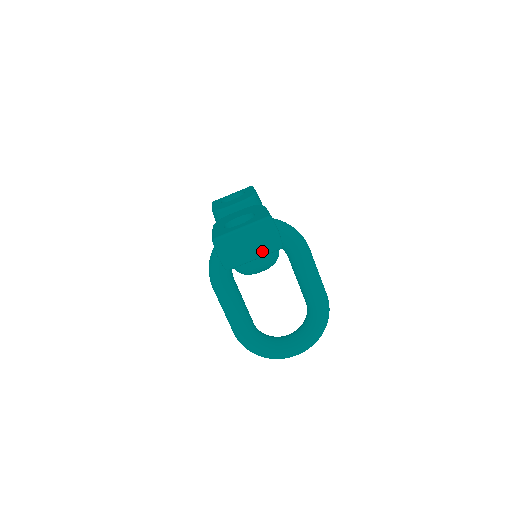
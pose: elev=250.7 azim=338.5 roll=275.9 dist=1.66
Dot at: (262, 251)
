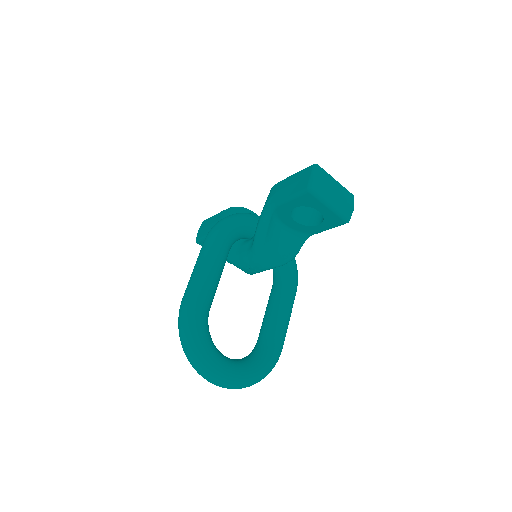
Dot at: (339, 207)
